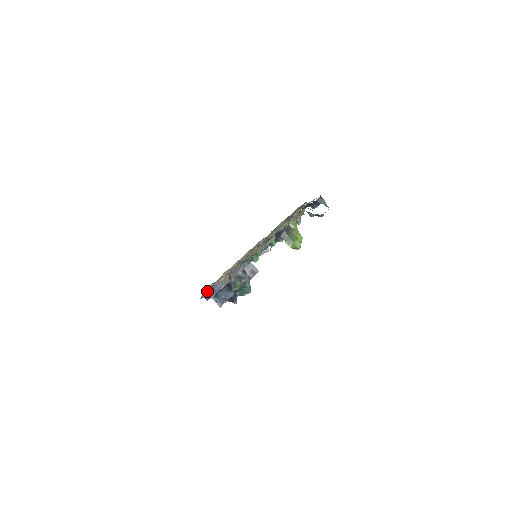
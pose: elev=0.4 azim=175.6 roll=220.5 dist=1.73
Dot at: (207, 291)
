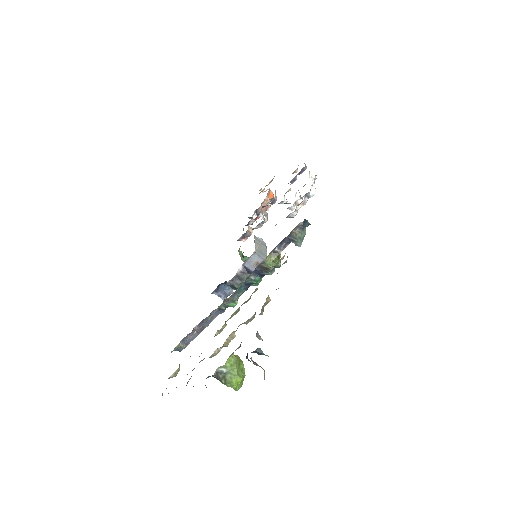
Dot at: (176, 347)
